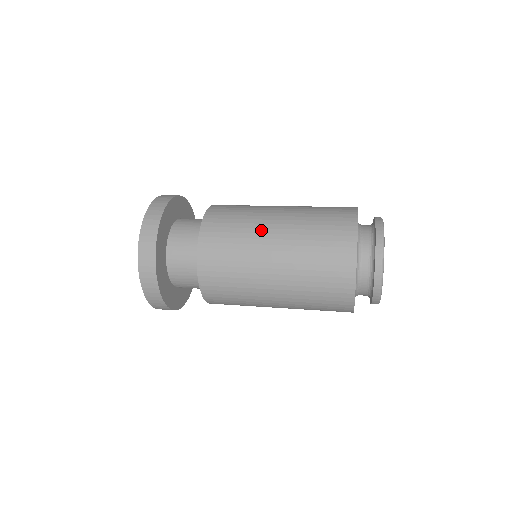
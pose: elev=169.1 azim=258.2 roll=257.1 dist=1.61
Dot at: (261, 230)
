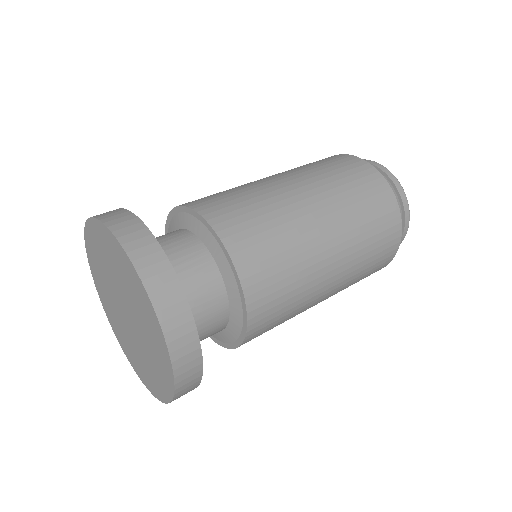
Dot at: (318, 266)
